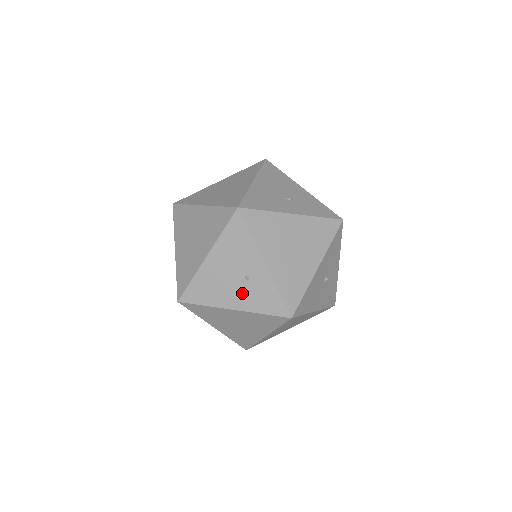
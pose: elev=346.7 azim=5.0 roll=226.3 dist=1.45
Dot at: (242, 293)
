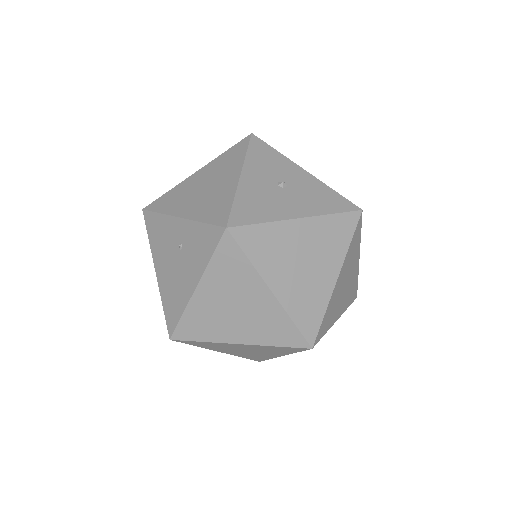
Dot at: (188, 264)
